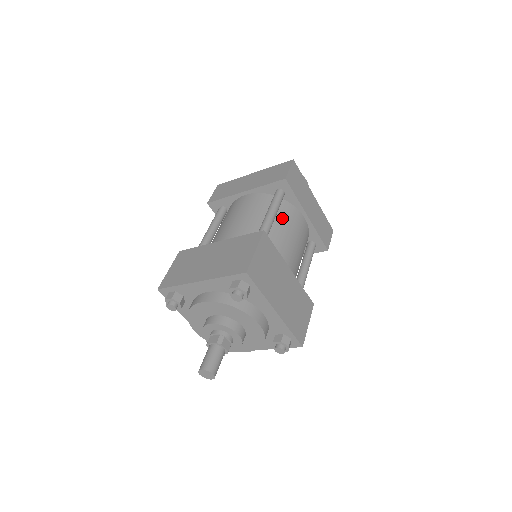
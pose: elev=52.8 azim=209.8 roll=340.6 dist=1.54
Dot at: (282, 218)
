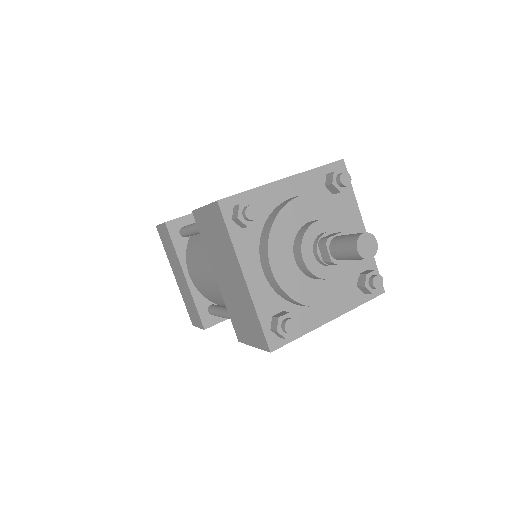
Dot at: occluded
